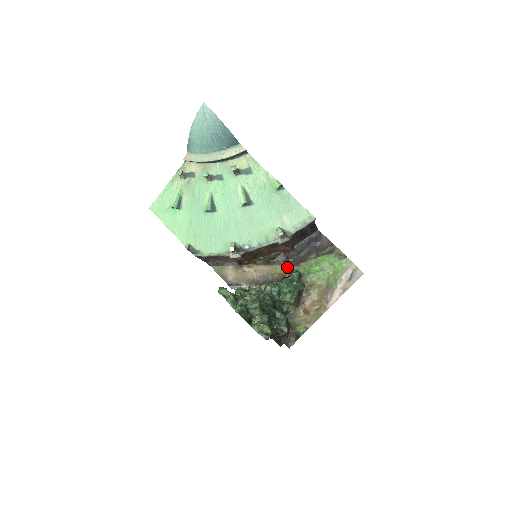
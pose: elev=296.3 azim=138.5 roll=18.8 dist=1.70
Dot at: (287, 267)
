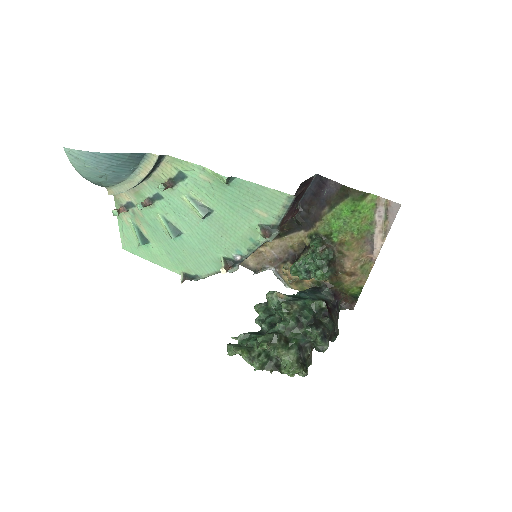
Dot at: (303, 233)
